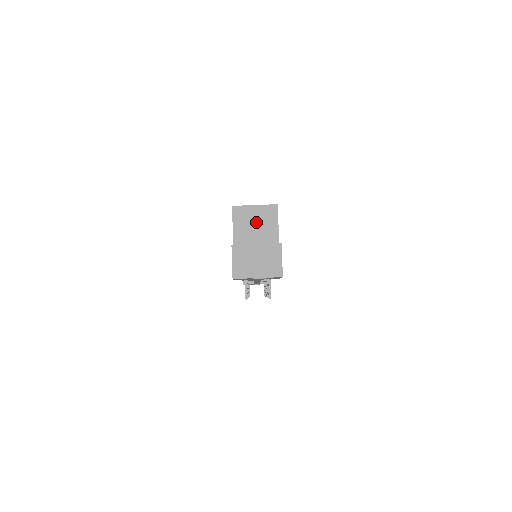
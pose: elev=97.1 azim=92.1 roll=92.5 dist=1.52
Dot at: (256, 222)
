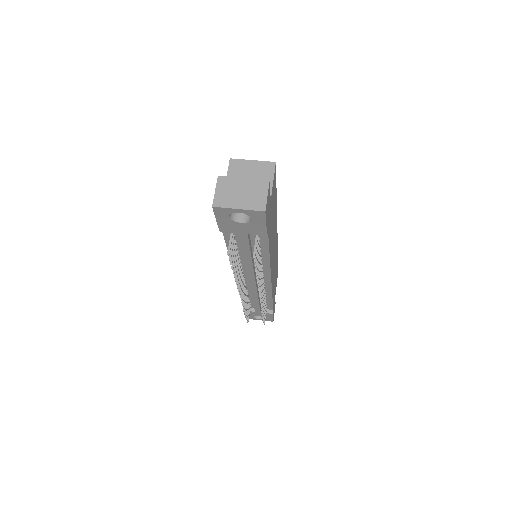
Dot at: (251, 175)
